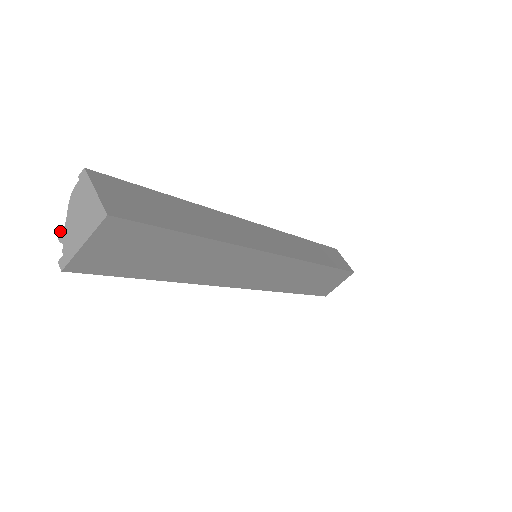
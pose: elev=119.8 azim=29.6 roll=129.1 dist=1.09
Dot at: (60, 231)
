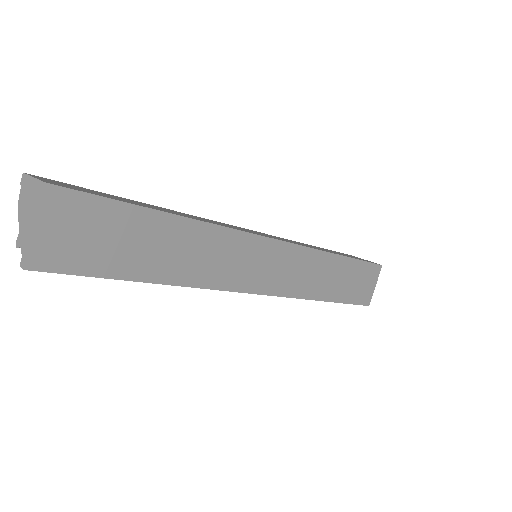
Dot at: (16, 240)
